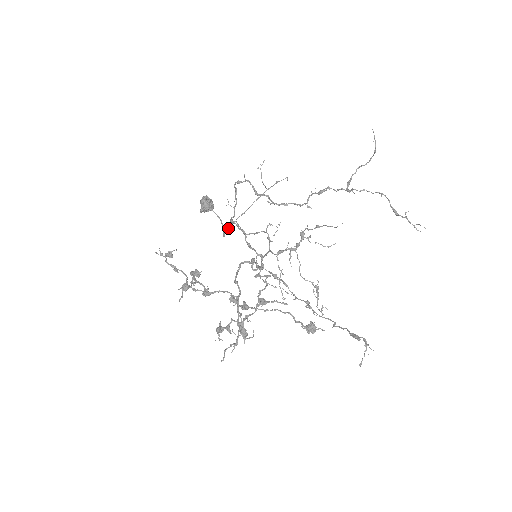
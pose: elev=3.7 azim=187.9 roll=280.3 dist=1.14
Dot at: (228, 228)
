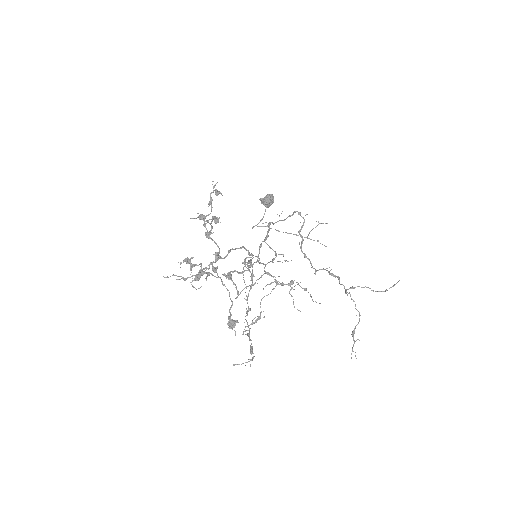
Dot at: (261, 226)
